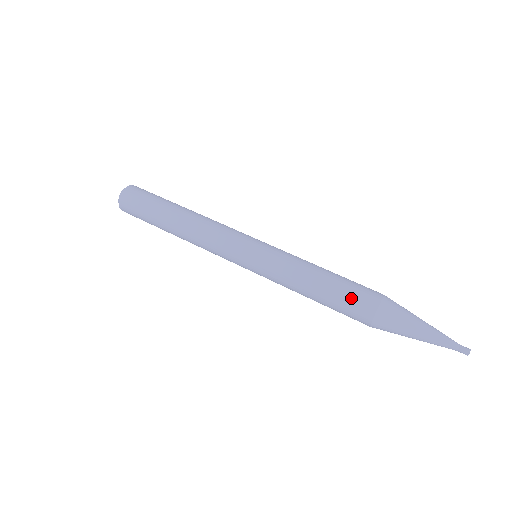
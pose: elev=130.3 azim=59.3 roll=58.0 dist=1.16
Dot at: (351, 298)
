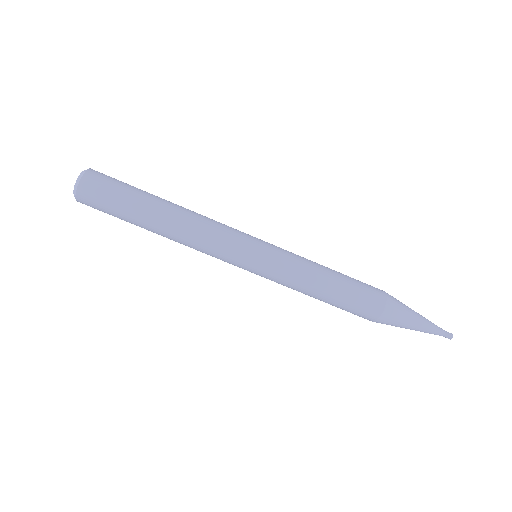
Dot at: (362, 297)
